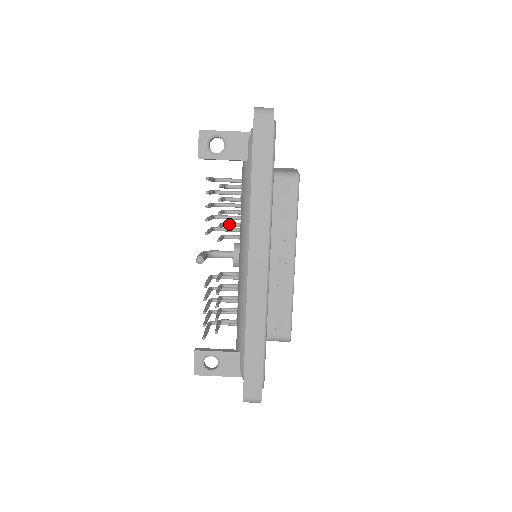
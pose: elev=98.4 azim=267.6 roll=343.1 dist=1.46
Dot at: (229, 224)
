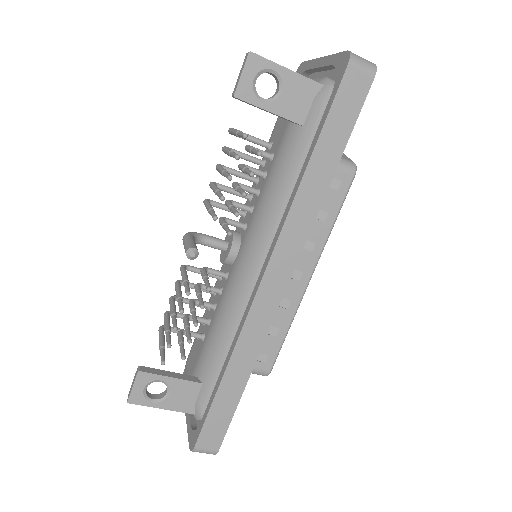
Dot at: (237, 204)
